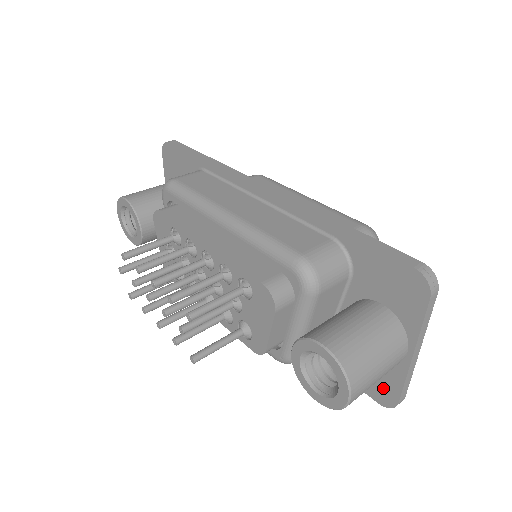
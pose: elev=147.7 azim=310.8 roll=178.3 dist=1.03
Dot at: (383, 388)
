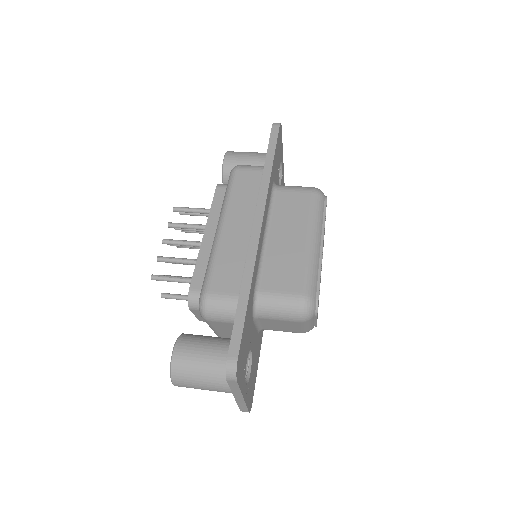
Dot at: occluded
